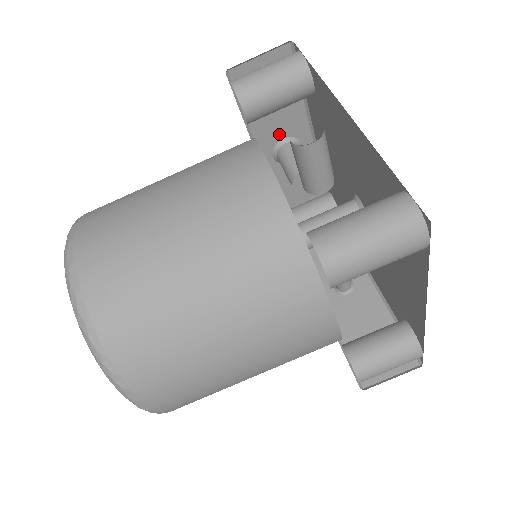
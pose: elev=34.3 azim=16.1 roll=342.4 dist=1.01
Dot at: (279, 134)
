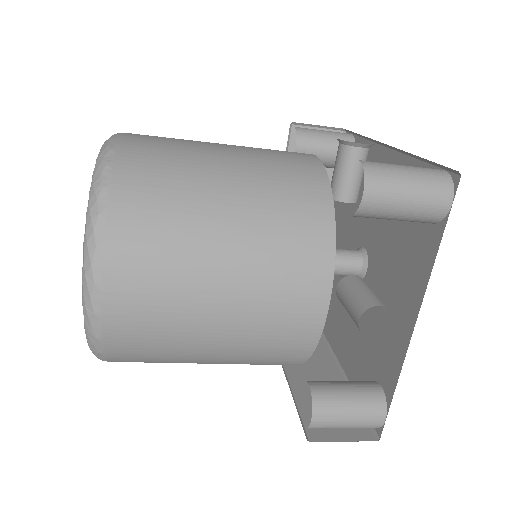
Dot at: occluded
